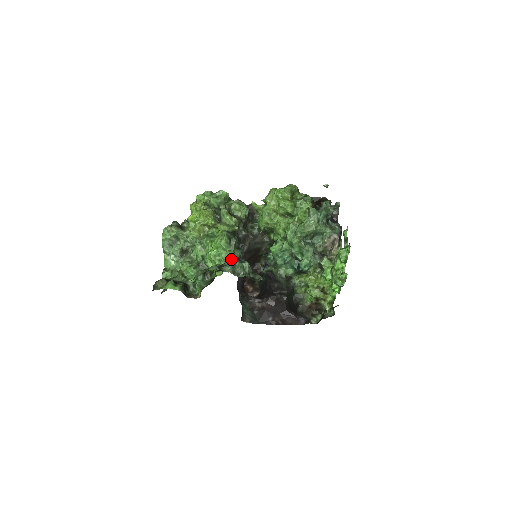
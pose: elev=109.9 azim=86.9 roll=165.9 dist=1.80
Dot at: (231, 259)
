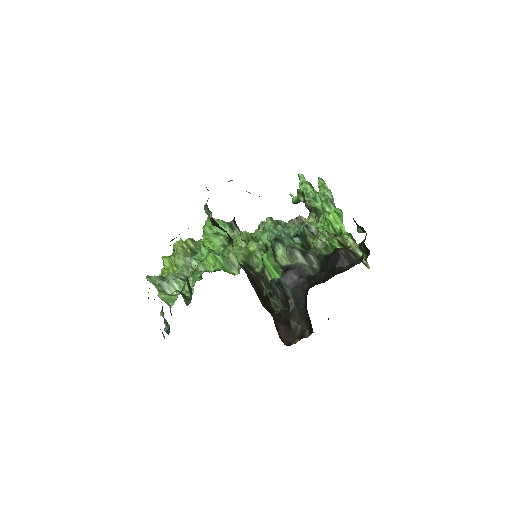
Dot at: (231, 223)
